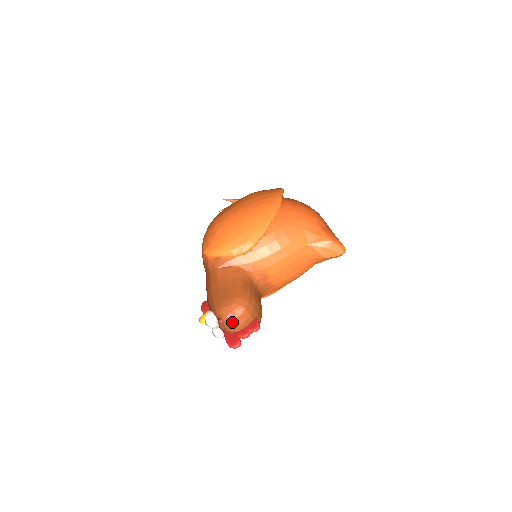
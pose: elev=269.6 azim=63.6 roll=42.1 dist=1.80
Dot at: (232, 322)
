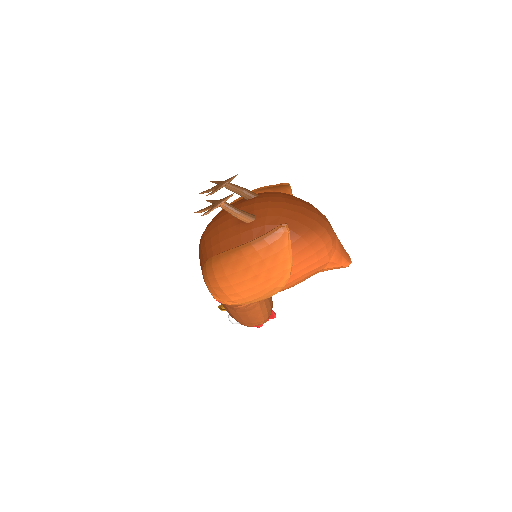
Dot at: occluded
